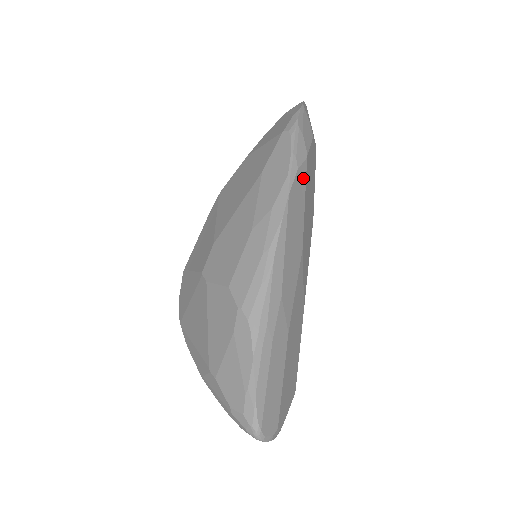
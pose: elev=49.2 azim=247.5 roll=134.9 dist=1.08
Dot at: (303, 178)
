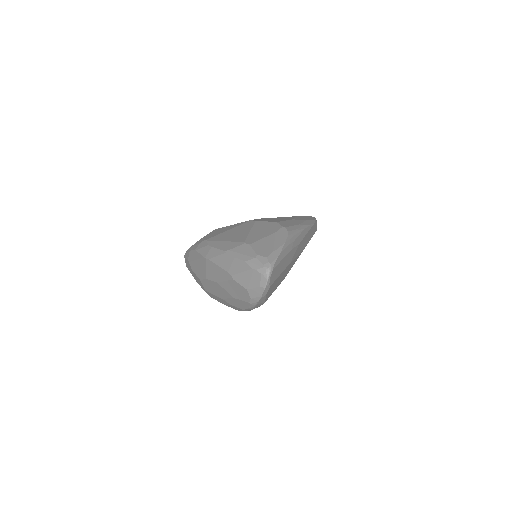
Dot at: (314, 232)
